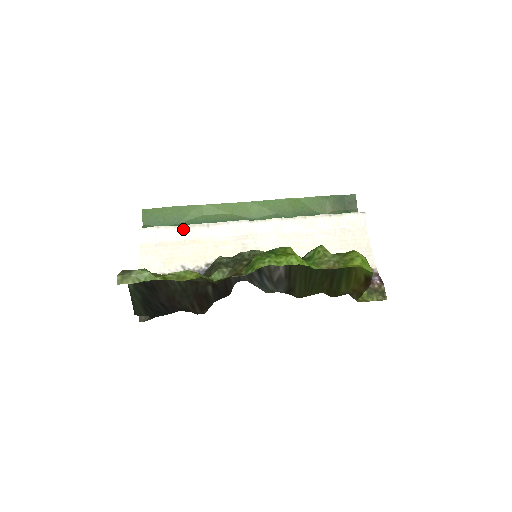
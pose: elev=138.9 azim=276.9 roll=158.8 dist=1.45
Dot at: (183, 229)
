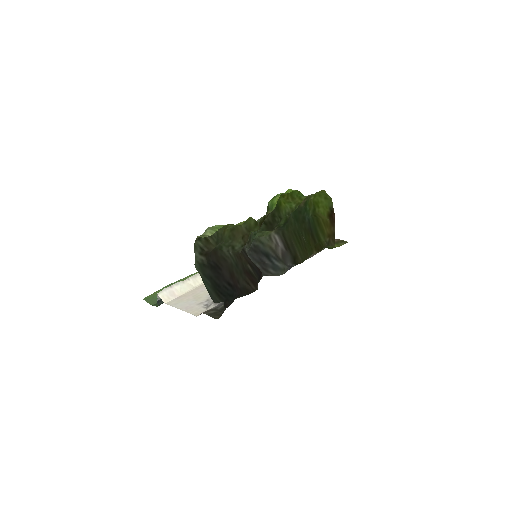
Dot at: (189, 281)
